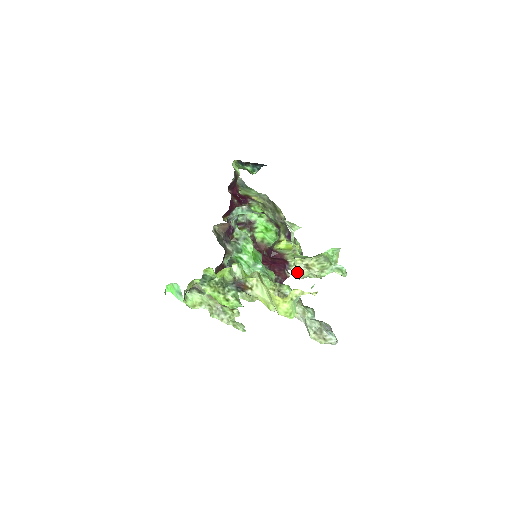
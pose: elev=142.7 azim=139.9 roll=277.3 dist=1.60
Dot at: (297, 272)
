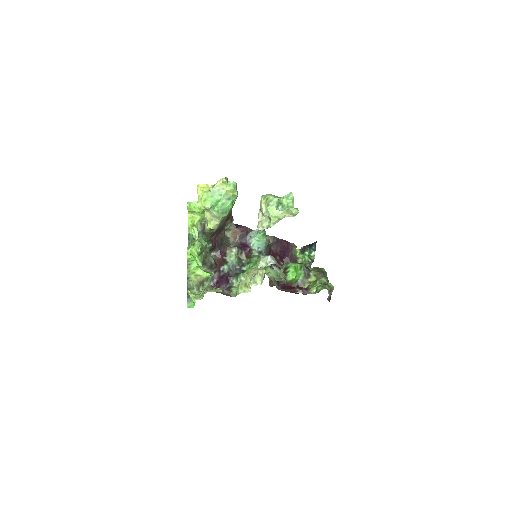
Dot at: (258, 224)
